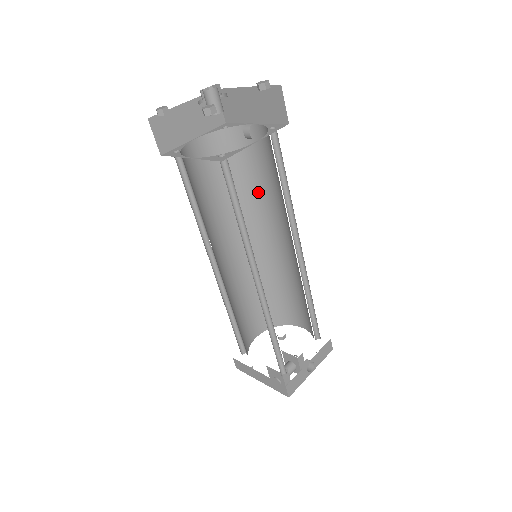
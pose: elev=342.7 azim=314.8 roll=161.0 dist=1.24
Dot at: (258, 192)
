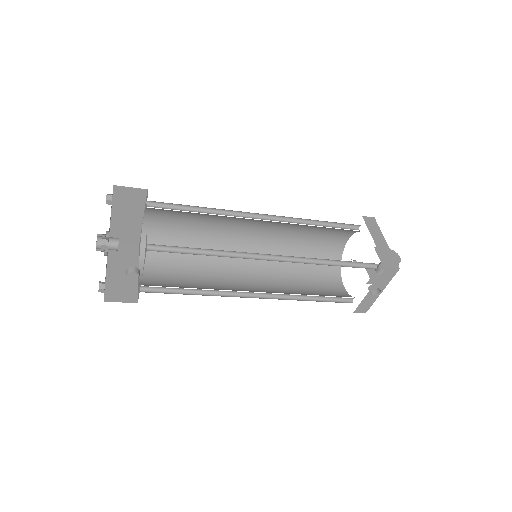
Dot at: occluded
